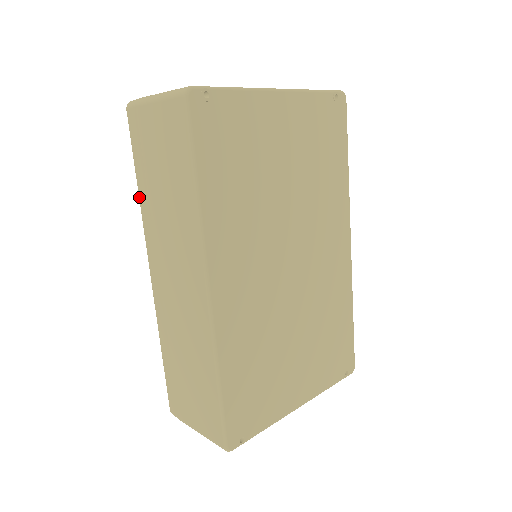
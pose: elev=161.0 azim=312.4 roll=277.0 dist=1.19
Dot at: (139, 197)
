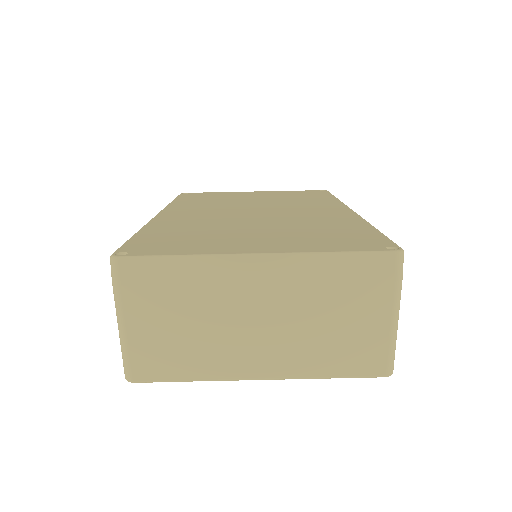
Dot at: occluded
